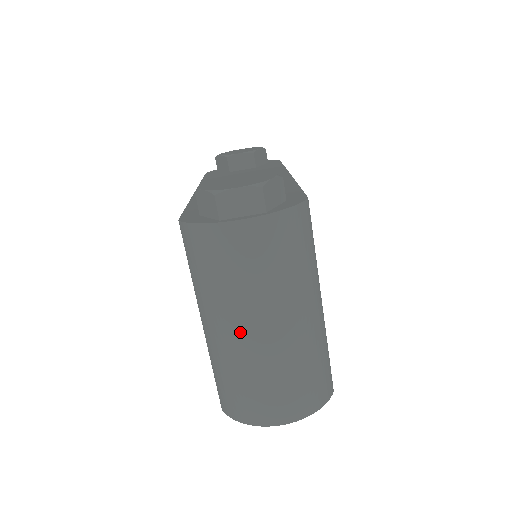
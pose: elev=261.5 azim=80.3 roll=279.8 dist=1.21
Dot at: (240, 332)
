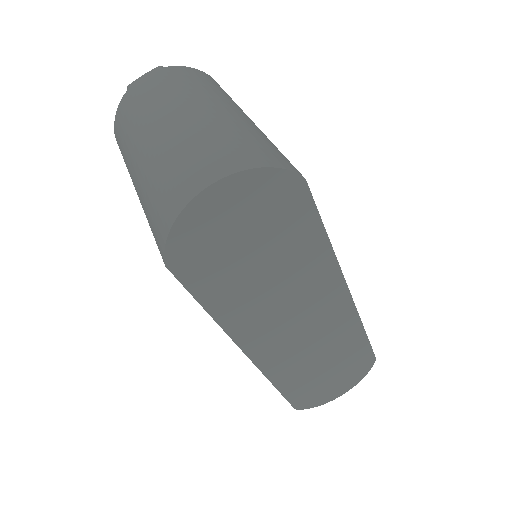
Dot at: (151, 136)
